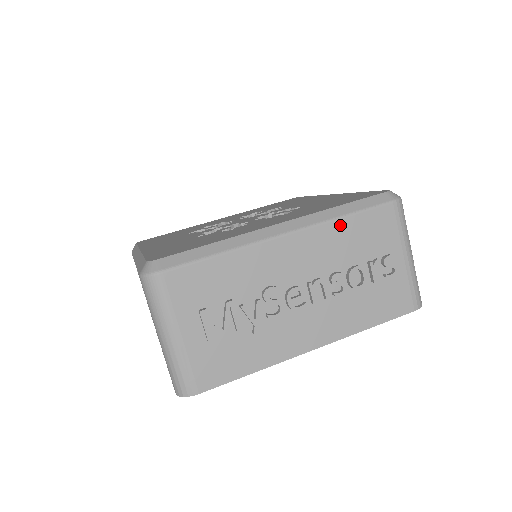
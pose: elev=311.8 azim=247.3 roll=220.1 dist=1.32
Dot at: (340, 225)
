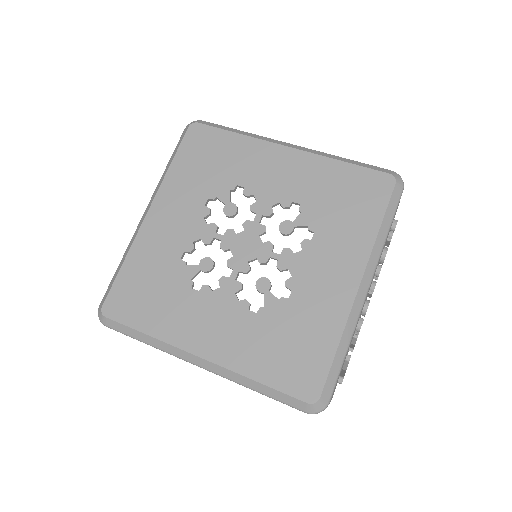
Dot at: occluded
